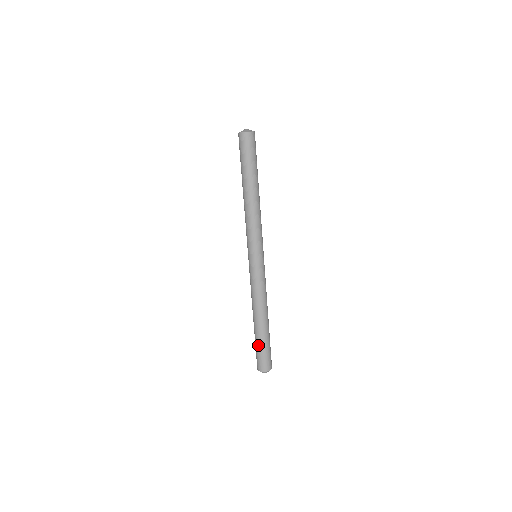
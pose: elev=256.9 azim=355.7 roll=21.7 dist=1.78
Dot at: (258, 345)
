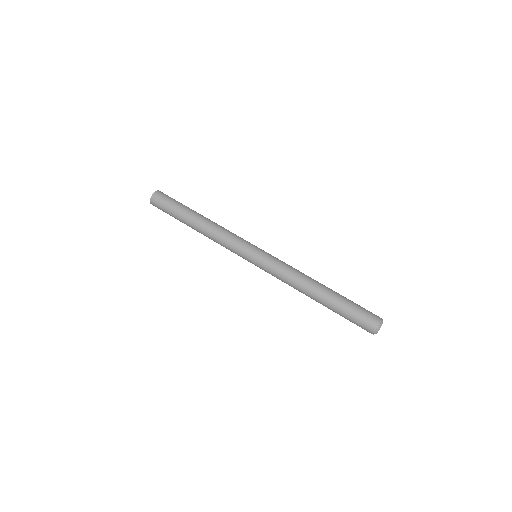
Dot at: (344, 310)
